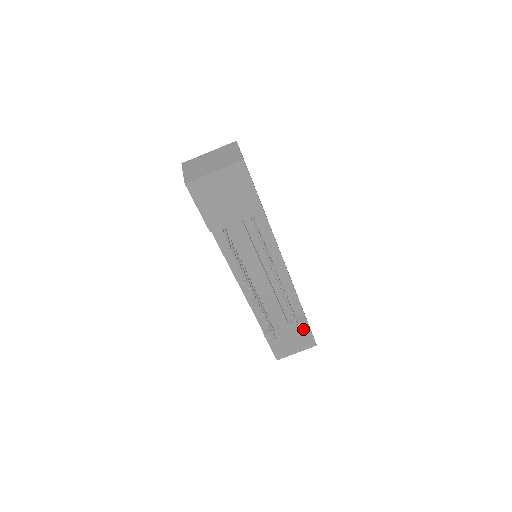
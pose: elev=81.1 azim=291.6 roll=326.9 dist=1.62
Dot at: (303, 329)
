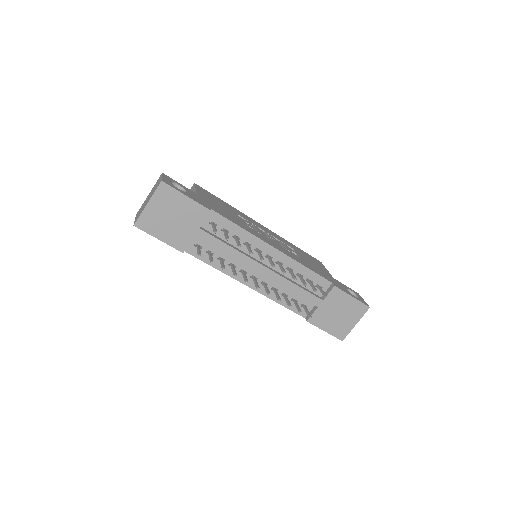
Dot at: (341, 298)
